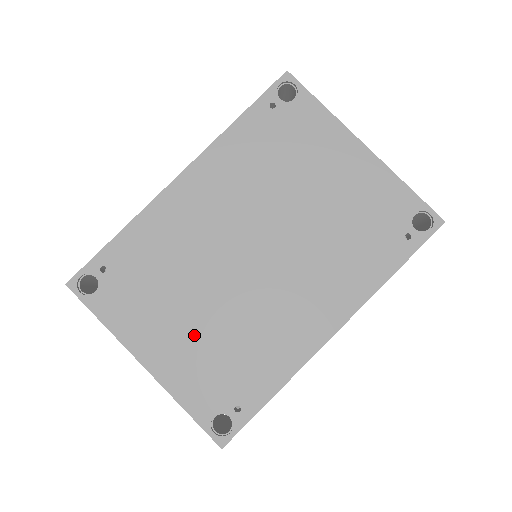
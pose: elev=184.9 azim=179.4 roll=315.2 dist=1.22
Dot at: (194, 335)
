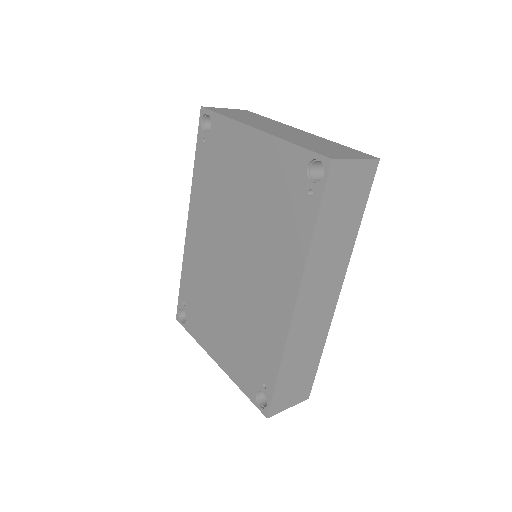
Dot at: (228, 335)
